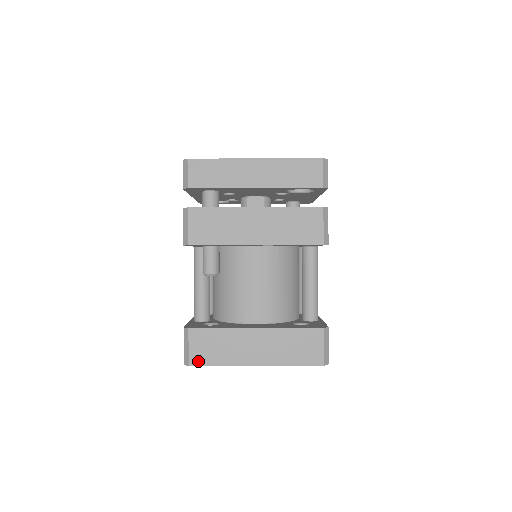
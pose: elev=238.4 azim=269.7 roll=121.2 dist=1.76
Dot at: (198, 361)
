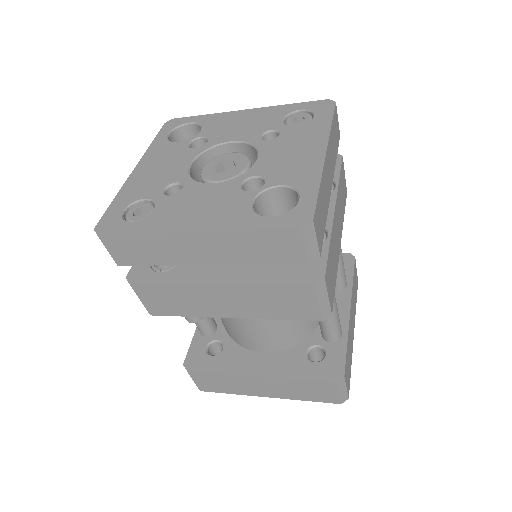
Dot at: (207, 389)
